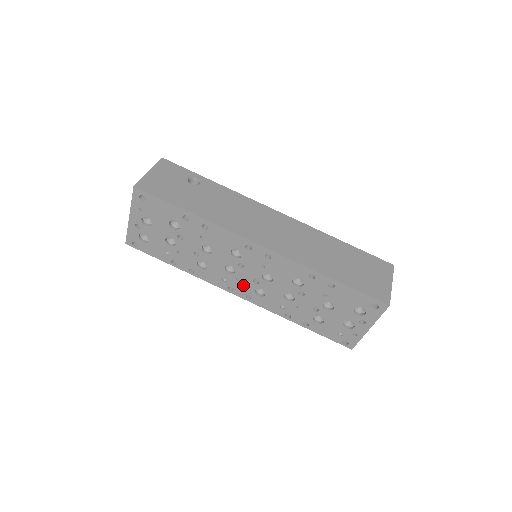
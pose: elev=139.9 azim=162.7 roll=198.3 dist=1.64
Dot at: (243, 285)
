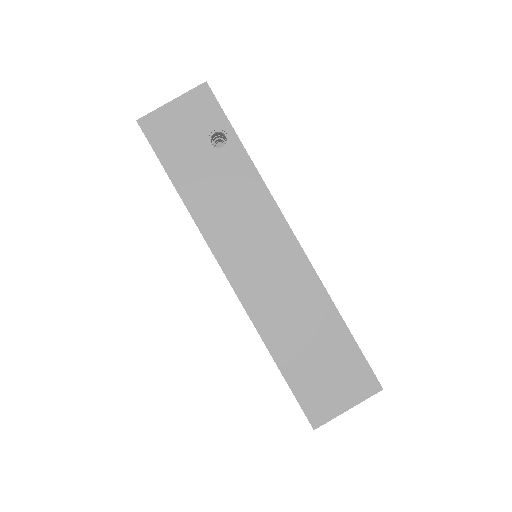
Dot at: occluded
